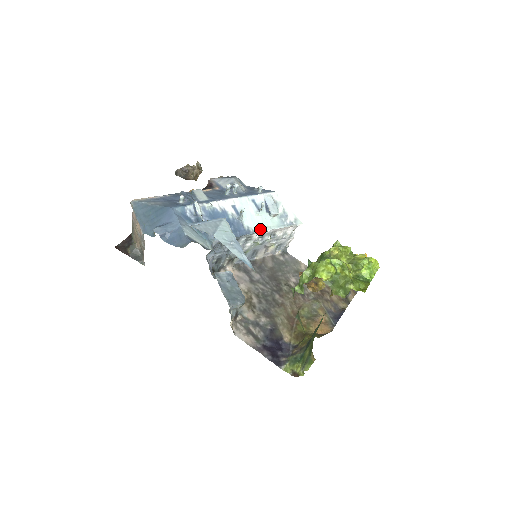
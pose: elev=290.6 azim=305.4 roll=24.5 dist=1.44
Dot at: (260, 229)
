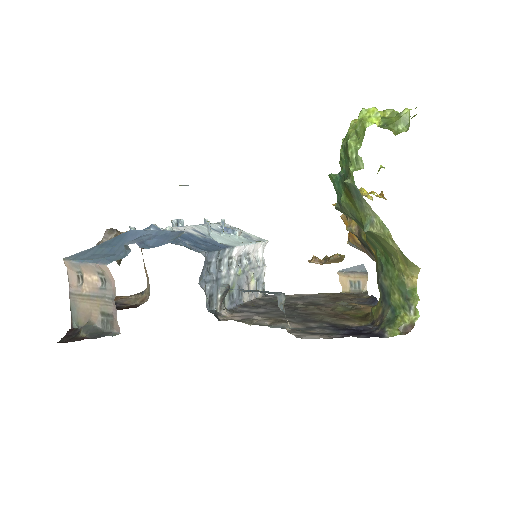
Dot at: (236, 244)
